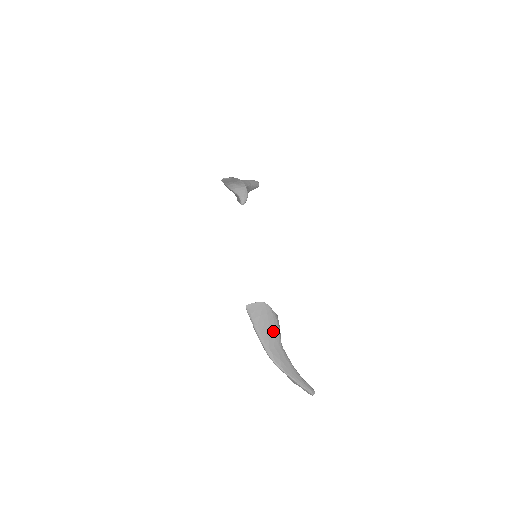
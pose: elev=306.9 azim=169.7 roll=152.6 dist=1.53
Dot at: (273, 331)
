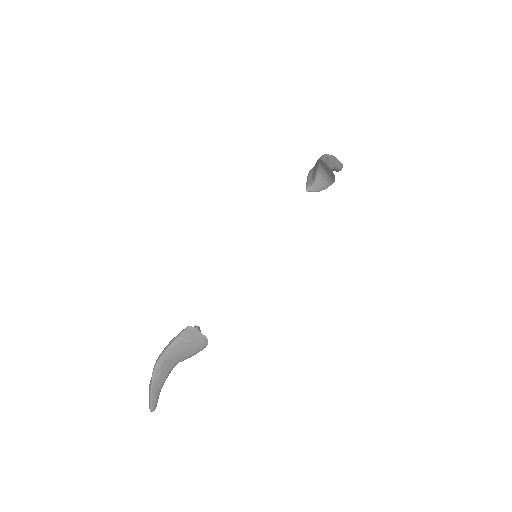
Dot at: (185, 355)
